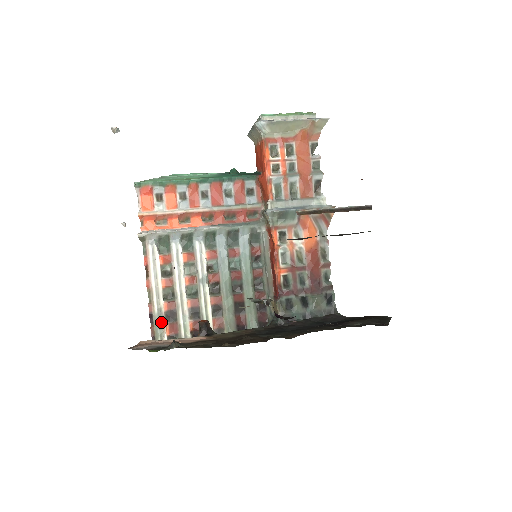
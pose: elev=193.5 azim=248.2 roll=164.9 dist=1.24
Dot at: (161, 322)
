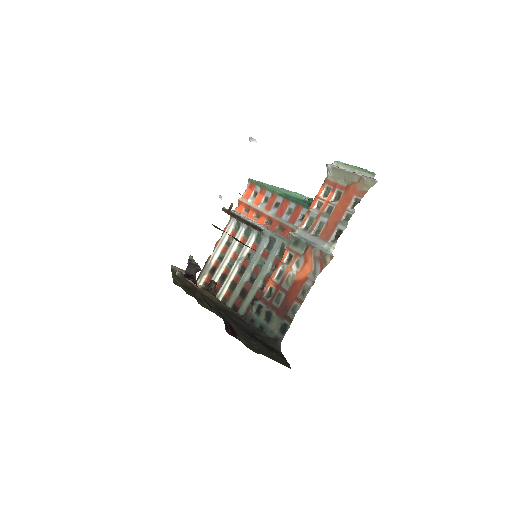
Dot at: (207, 270)
